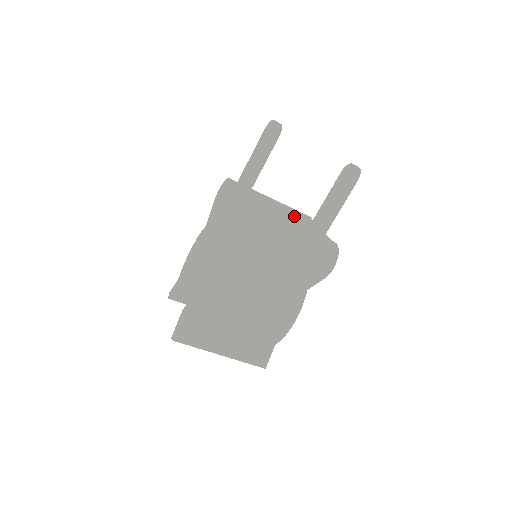
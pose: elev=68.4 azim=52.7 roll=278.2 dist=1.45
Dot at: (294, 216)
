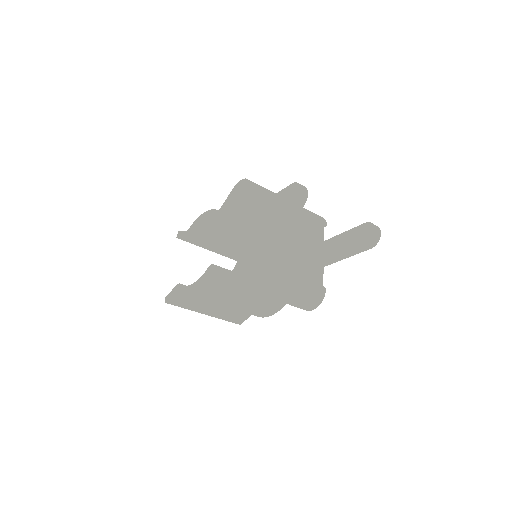
Dot at: (300, 247)
